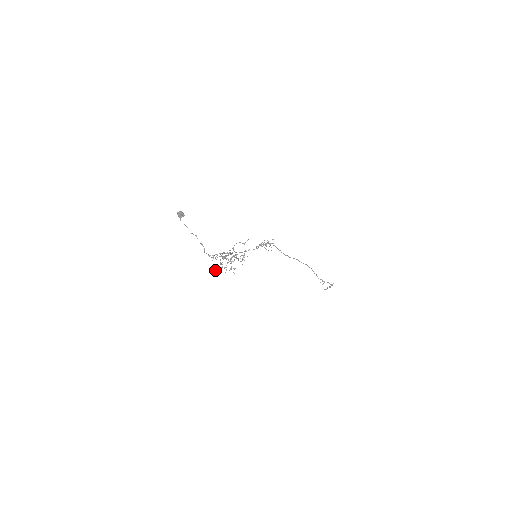
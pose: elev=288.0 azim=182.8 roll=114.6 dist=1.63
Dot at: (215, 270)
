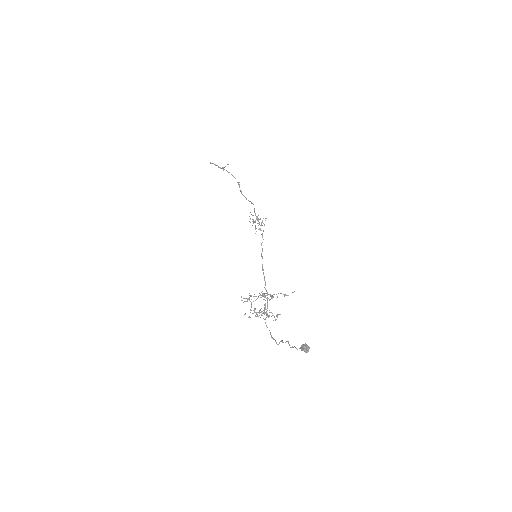
Dot at: occluded
